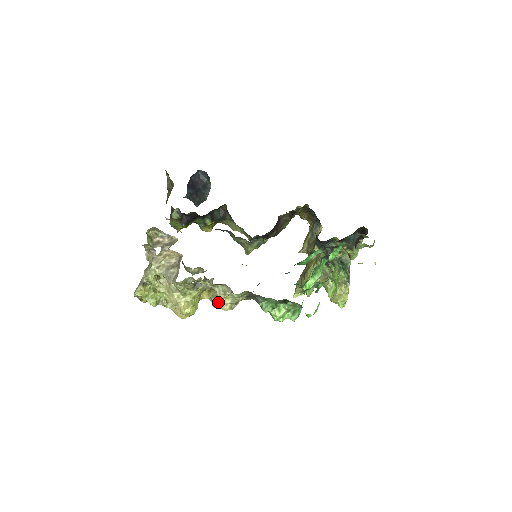
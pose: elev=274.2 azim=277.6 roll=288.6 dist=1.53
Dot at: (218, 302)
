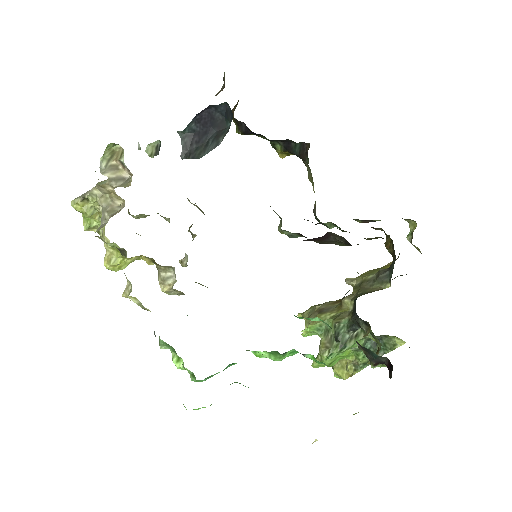
Dot at: (159, 276)
